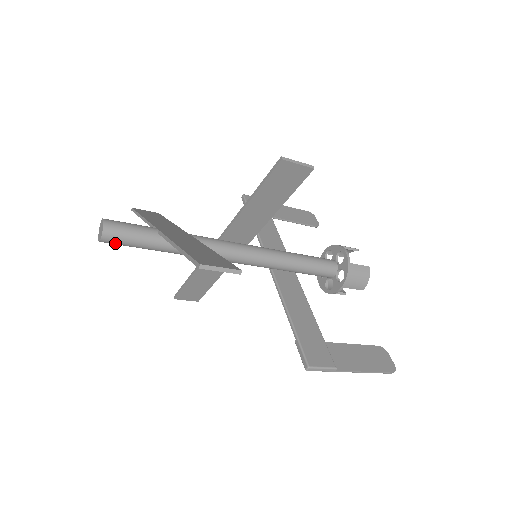
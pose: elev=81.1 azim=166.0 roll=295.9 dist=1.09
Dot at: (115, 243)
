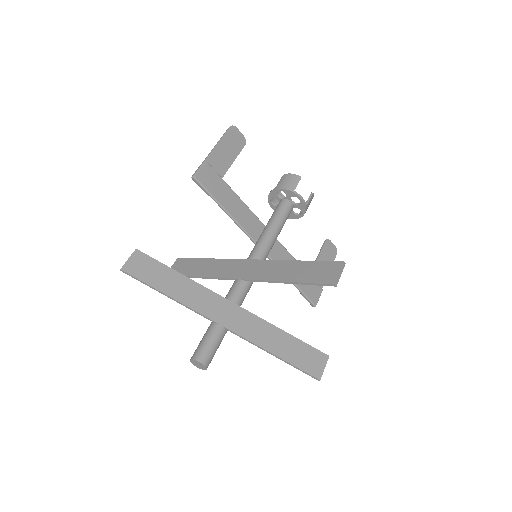
Dot at: occluded
